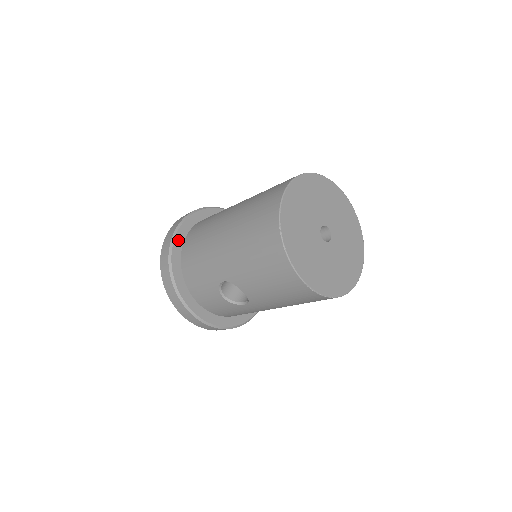
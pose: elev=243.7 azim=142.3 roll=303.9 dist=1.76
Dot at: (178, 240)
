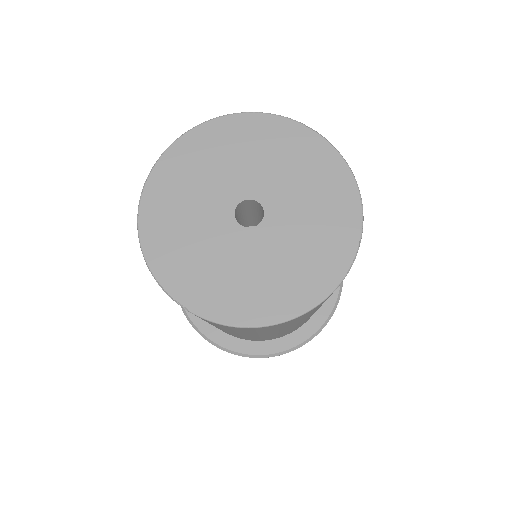
Dot at: occluded
